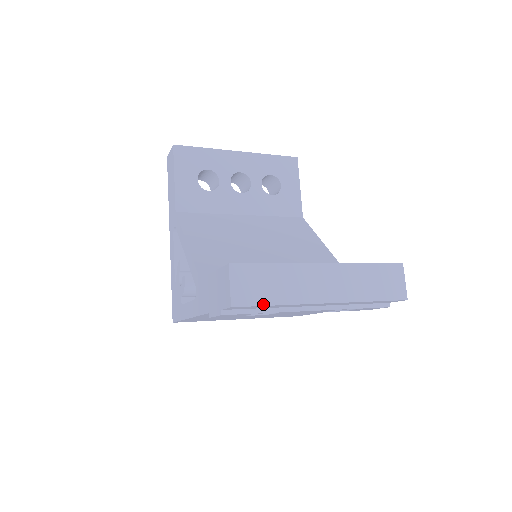
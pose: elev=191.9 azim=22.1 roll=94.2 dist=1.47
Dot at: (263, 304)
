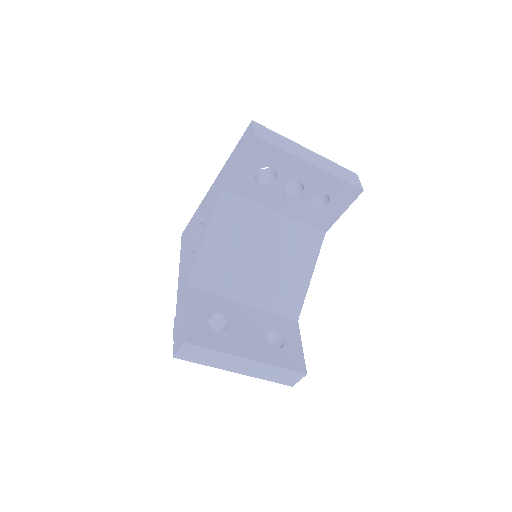
Dot at: (194, 362)
